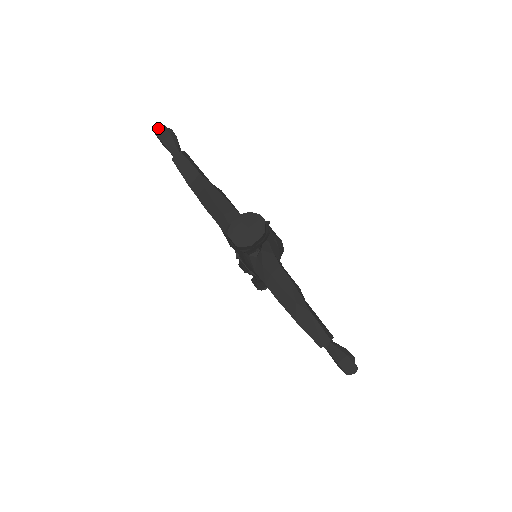
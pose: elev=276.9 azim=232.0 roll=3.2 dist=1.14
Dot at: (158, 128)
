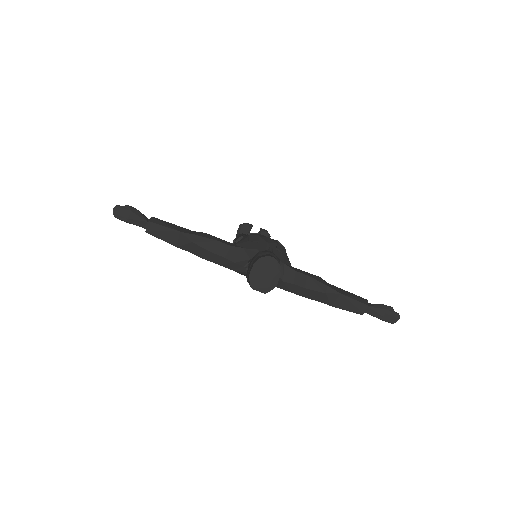
Dot at: (115, 211)
